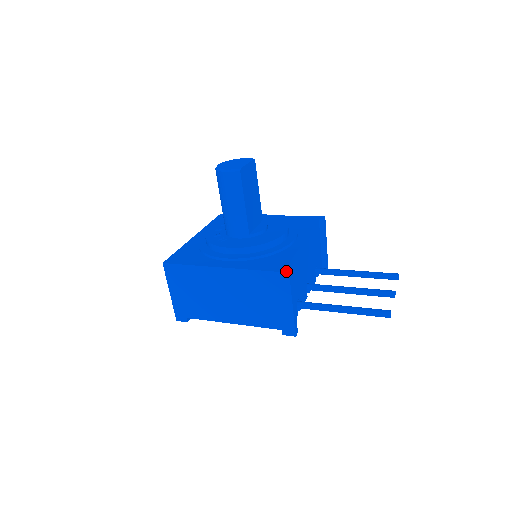
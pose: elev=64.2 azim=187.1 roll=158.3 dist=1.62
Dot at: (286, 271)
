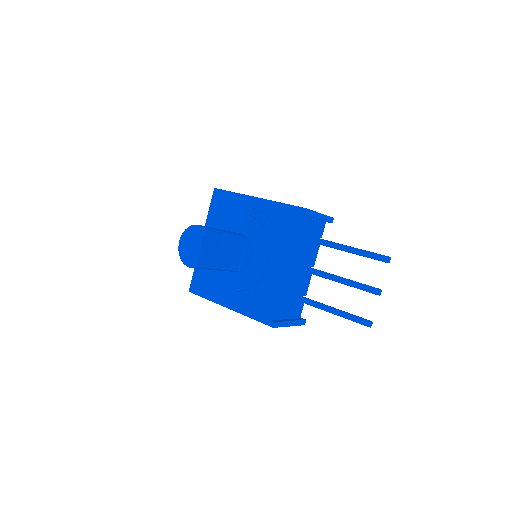
Dot at: (271, 325)
